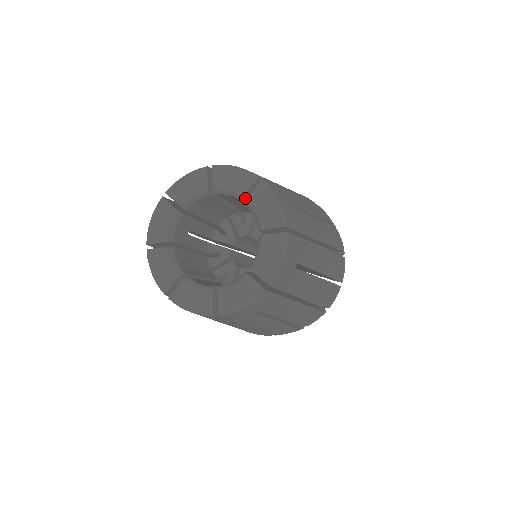
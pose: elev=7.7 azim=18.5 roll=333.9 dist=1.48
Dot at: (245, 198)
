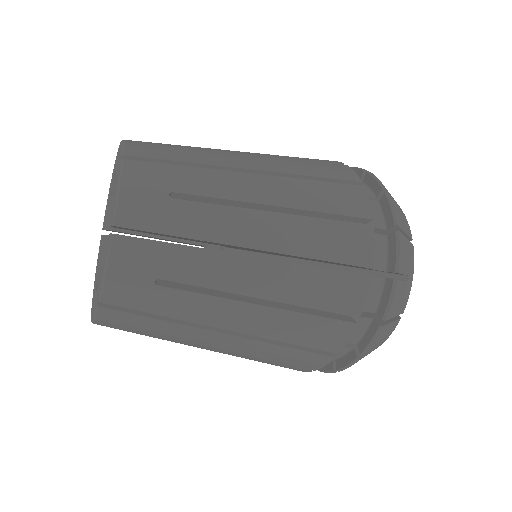
Dot at: occluded
